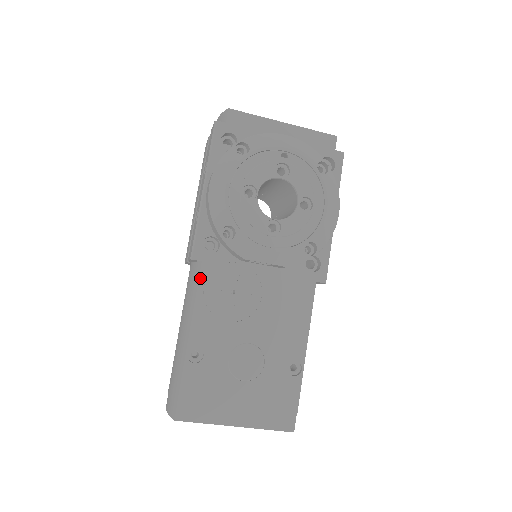
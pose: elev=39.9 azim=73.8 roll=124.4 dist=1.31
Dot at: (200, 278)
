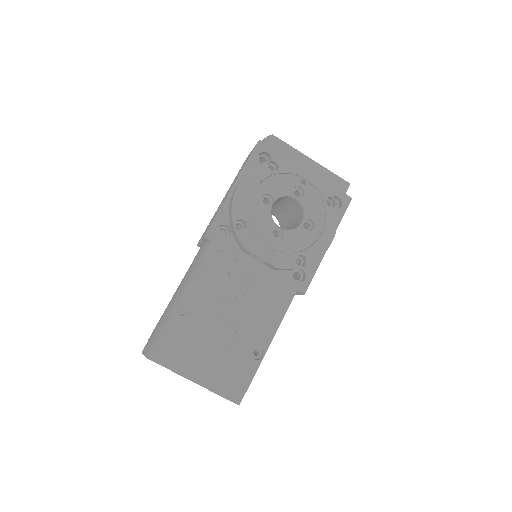
Dot at: (206, 254)
